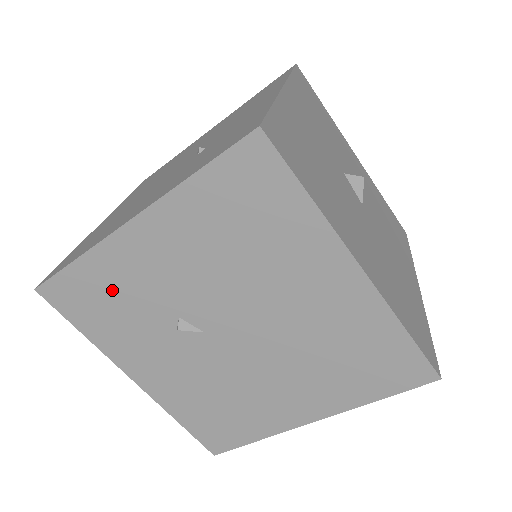
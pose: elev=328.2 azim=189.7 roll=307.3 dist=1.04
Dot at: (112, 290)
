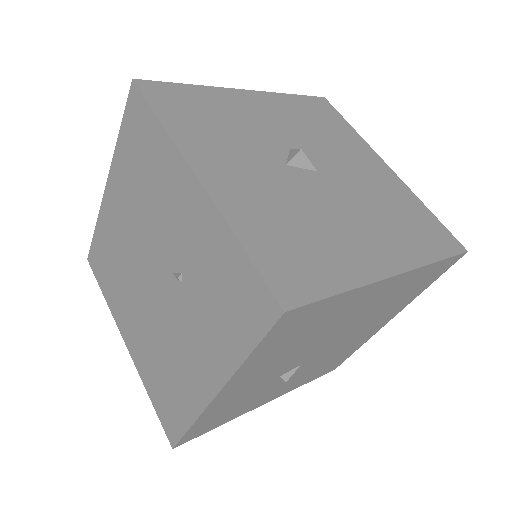
Dot at: (226, 409)
